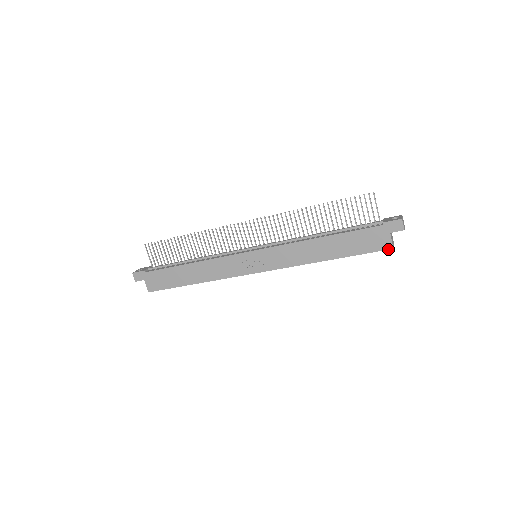
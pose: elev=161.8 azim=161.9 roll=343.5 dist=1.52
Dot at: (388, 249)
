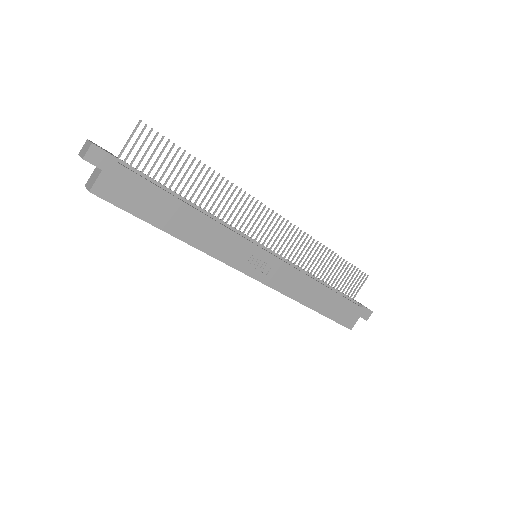
Dot at: (349, 328)
